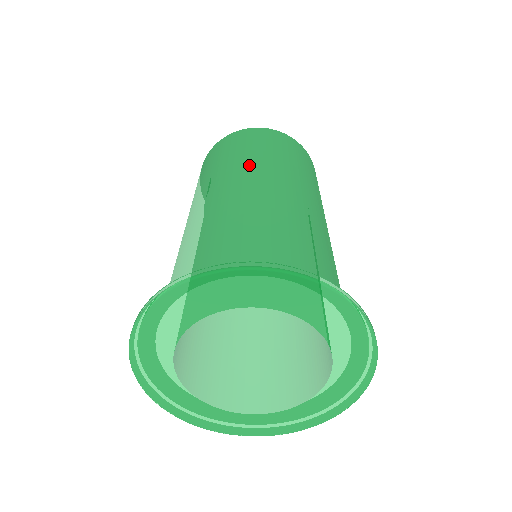
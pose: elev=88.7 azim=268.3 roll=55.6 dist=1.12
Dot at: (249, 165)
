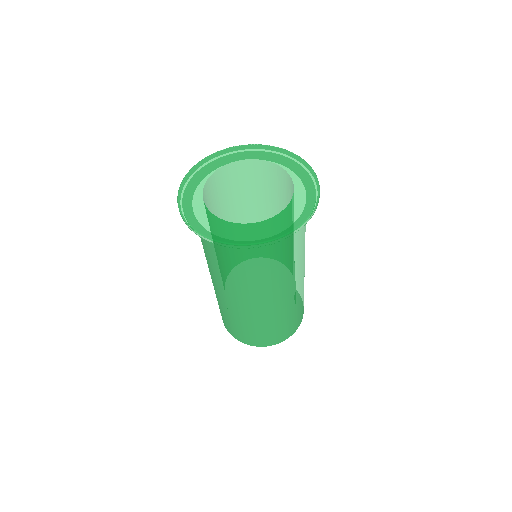
Dot at: occluded
